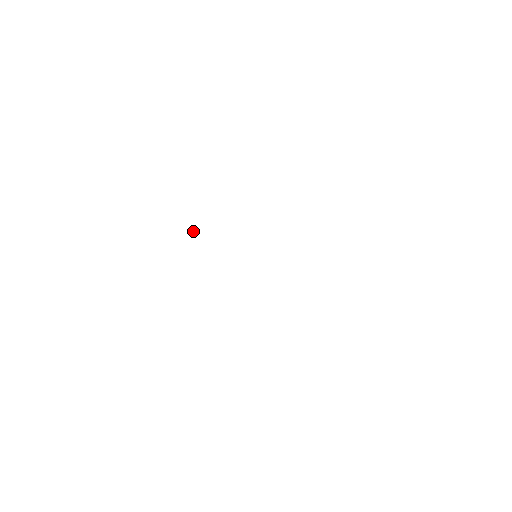
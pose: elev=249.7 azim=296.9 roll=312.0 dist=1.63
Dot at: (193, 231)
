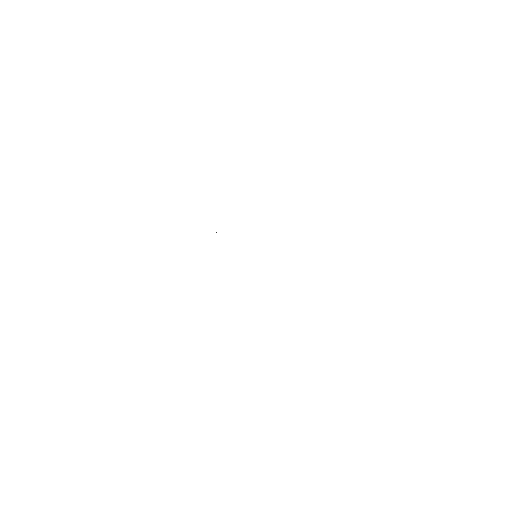
Dot at: (216, 232)
